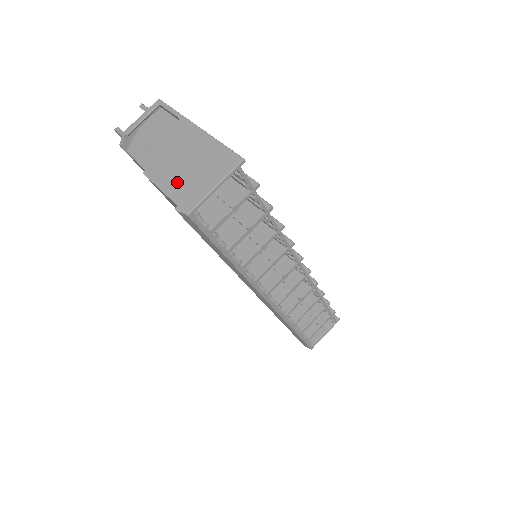
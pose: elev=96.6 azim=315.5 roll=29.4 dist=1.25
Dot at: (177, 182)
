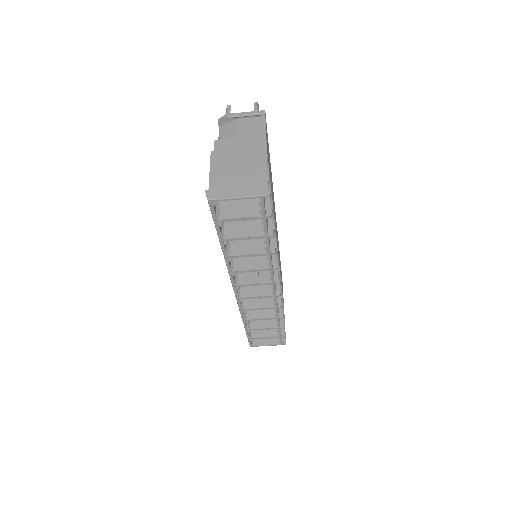
Dot at: (222, 175)
